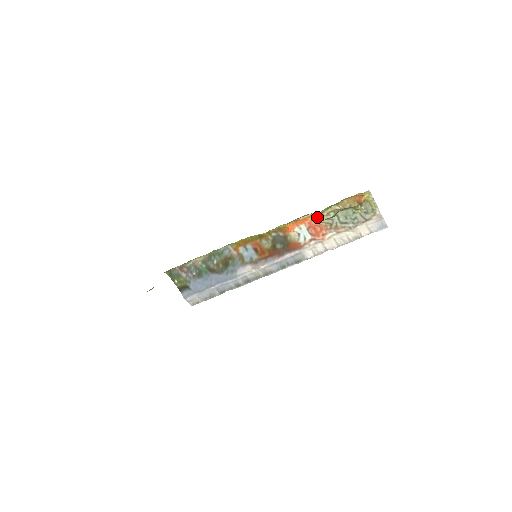
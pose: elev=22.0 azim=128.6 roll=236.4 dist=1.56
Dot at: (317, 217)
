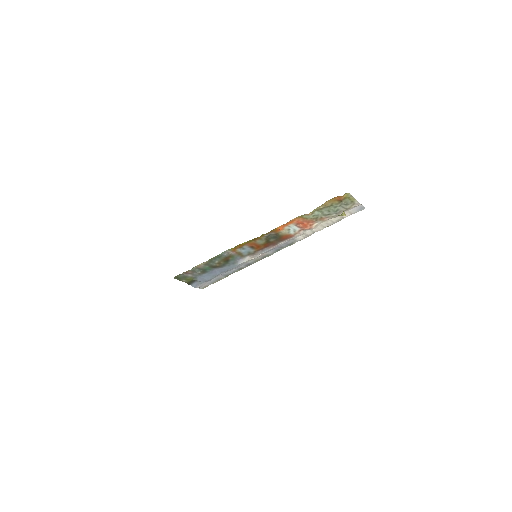
Dot at: (303, 217)
